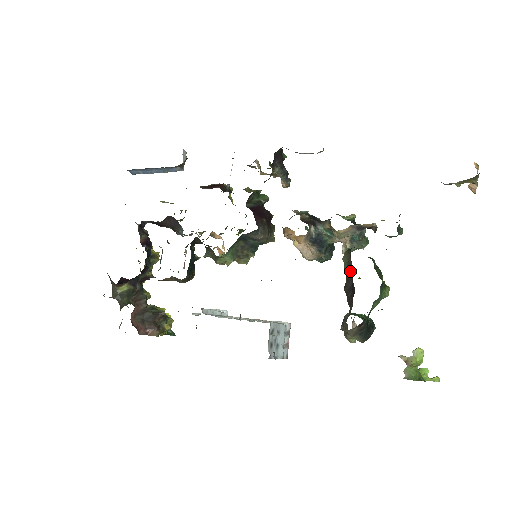
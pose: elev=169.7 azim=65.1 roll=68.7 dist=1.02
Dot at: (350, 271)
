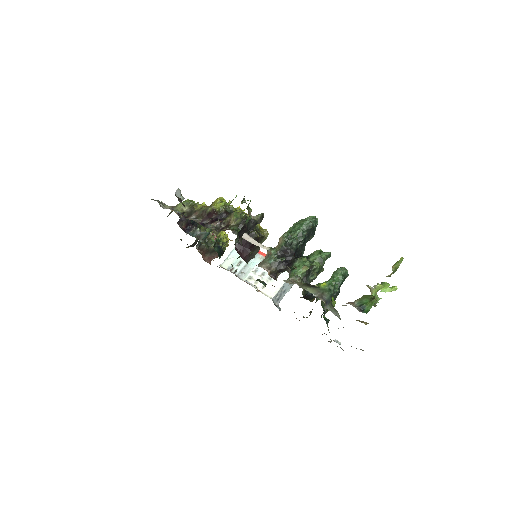
Dot at: occluded
